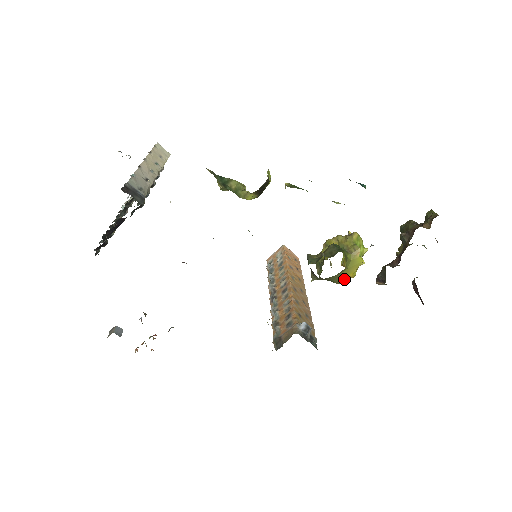
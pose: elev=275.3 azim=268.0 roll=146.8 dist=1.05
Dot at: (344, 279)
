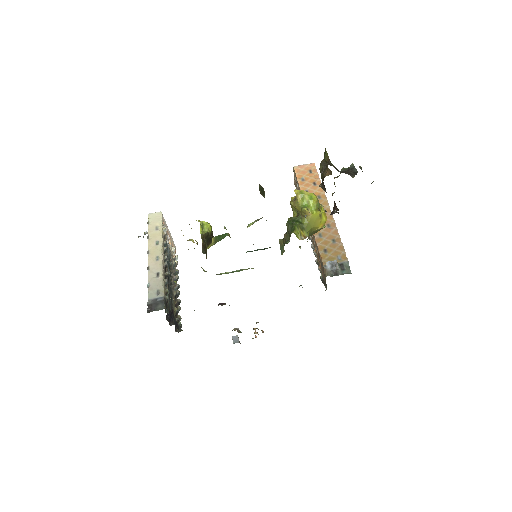
Dot at: (320, 229)
